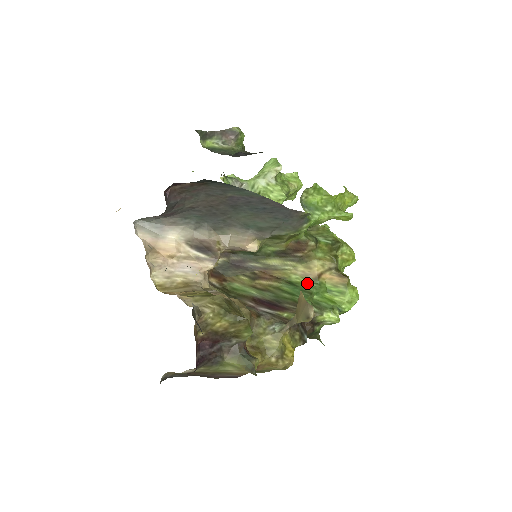
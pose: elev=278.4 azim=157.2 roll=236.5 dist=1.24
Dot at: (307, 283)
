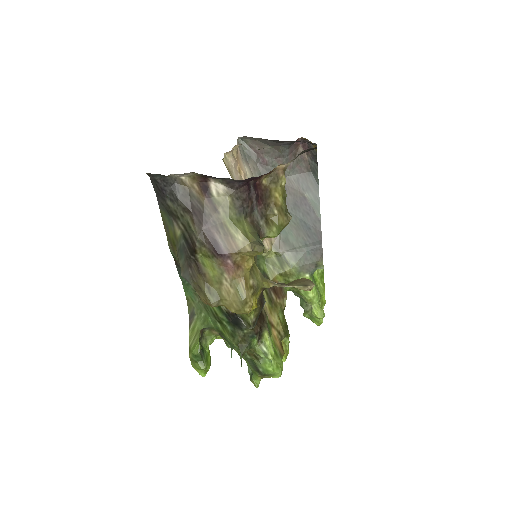
Dot at: occluded
